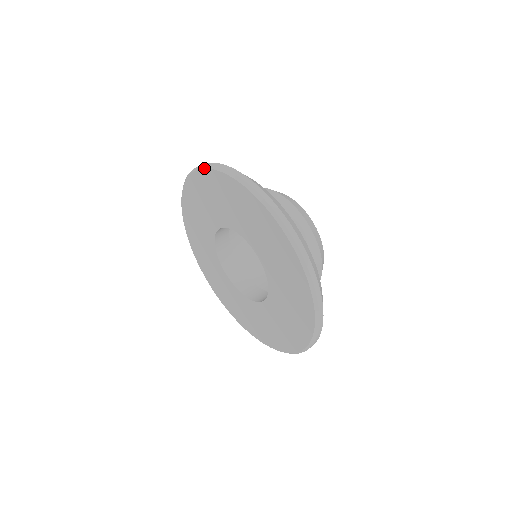
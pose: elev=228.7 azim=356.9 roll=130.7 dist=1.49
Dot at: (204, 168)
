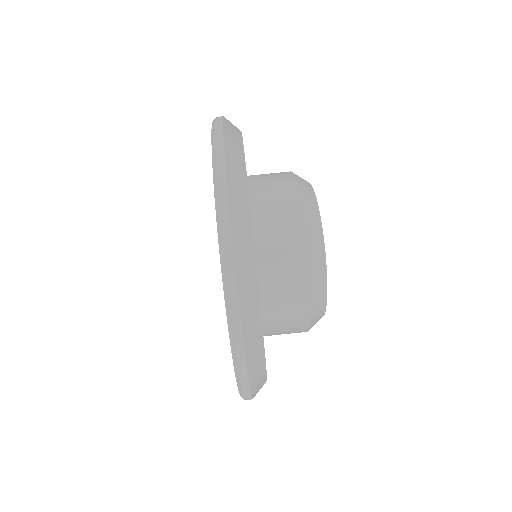
Dot at: (211, 137)
